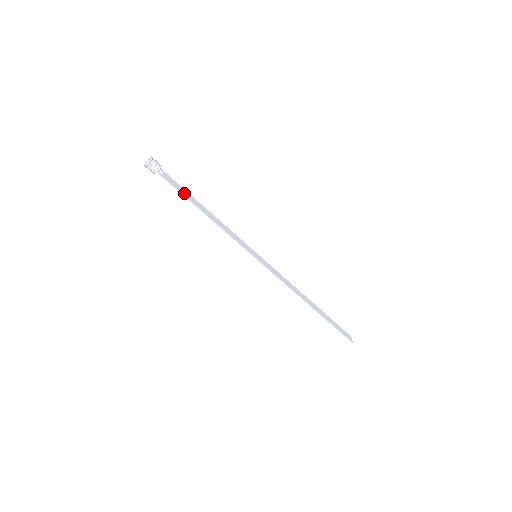
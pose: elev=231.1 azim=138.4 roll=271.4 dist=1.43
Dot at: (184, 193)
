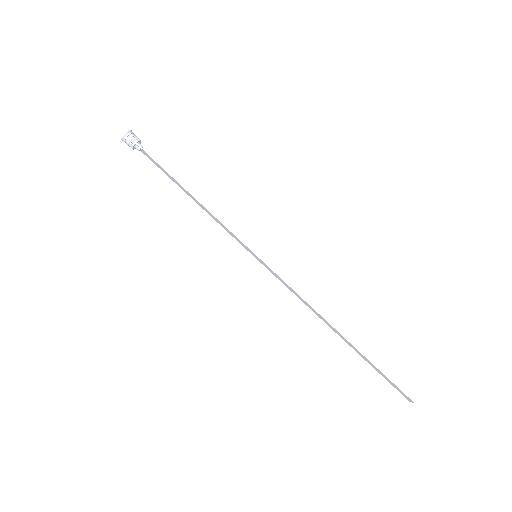
Dot at: (166, 171)
